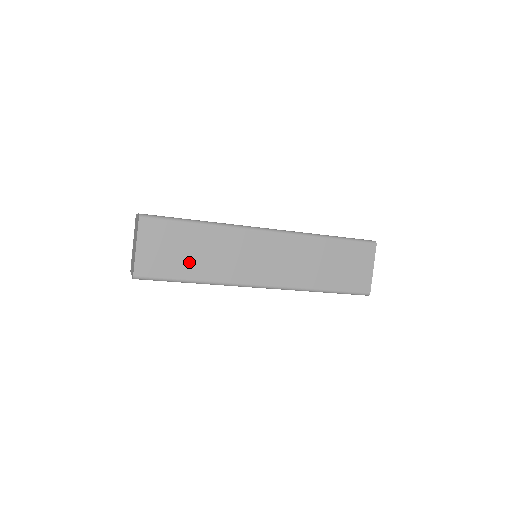
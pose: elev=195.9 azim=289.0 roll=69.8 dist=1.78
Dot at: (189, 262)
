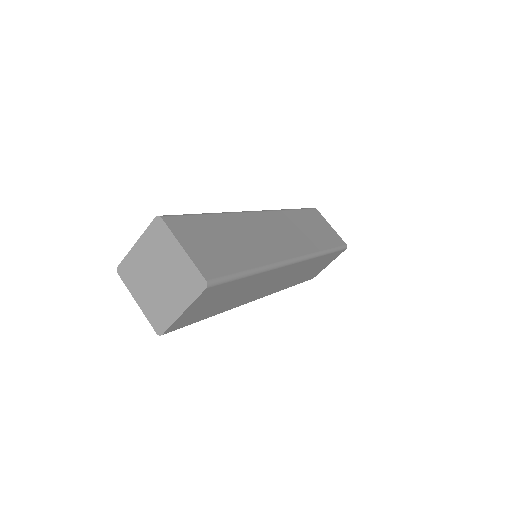
Dot at: (219, 306)
